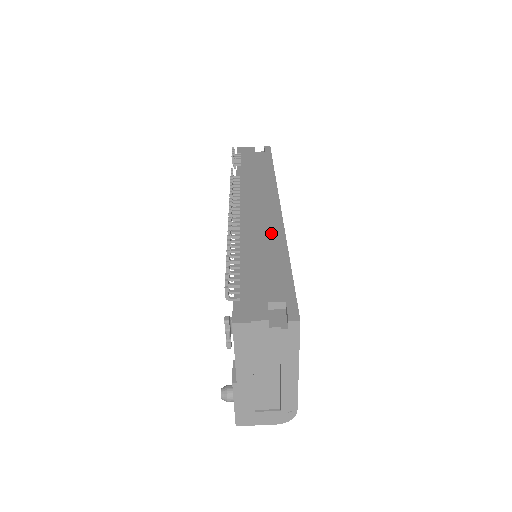
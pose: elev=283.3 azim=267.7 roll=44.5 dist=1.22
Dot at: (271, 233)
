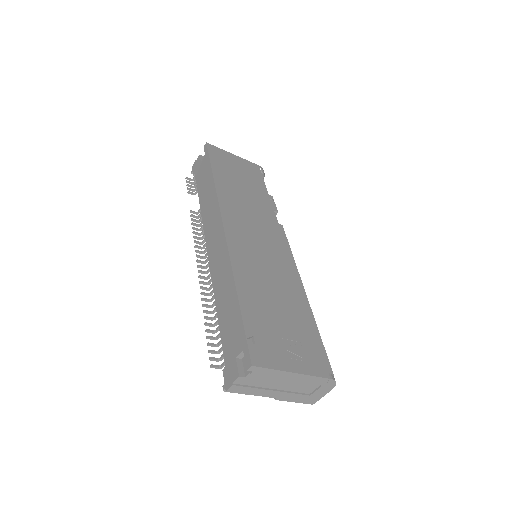
Dot at: (225, 273)
